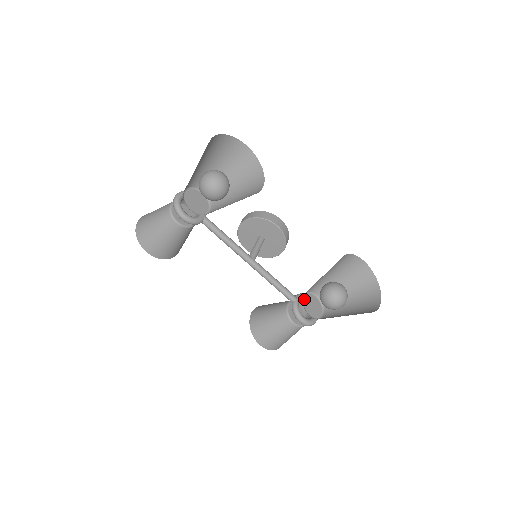
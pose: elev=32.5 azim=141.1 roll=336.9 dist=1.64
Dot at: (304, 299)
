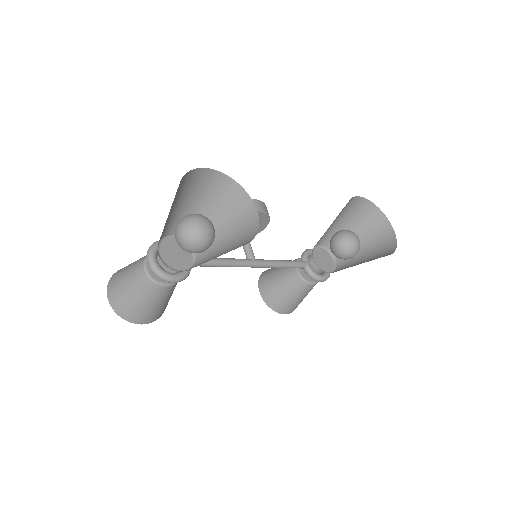
Dot at: (315, 260)
